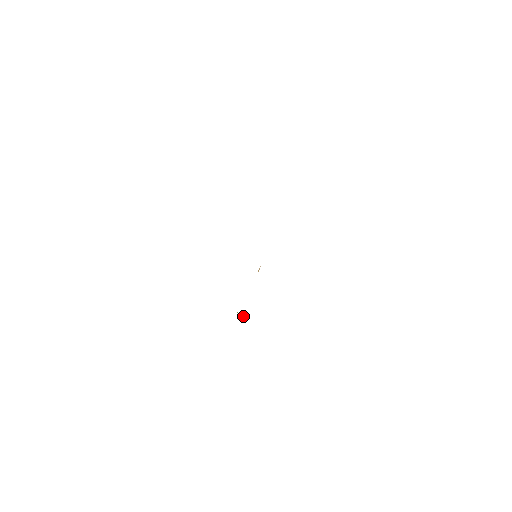
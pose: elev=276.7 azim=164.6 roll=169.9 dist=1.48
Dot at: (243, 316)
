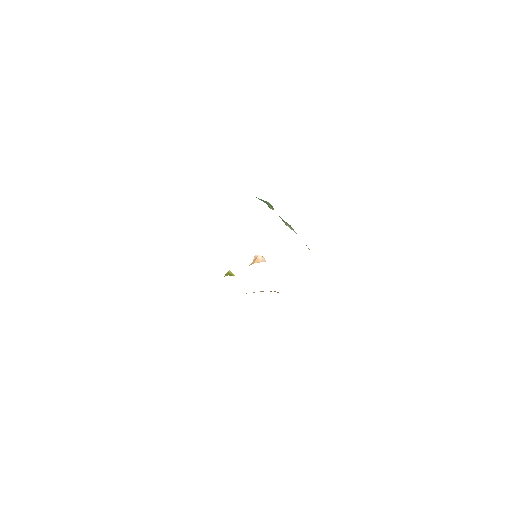
Dot at: occluded
